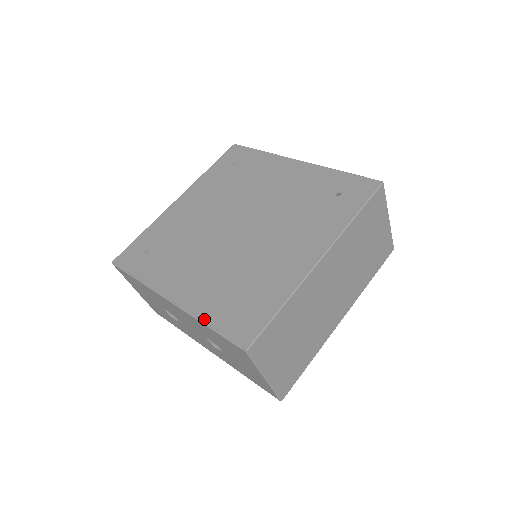
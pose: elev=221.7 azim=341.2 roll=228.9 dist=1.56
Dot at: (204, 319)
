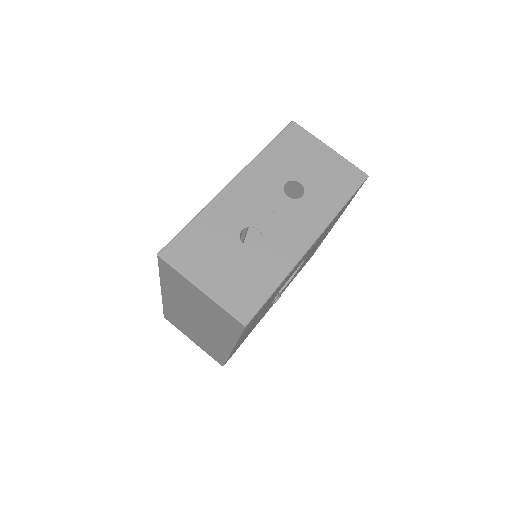
Dot at: (261, 152)
